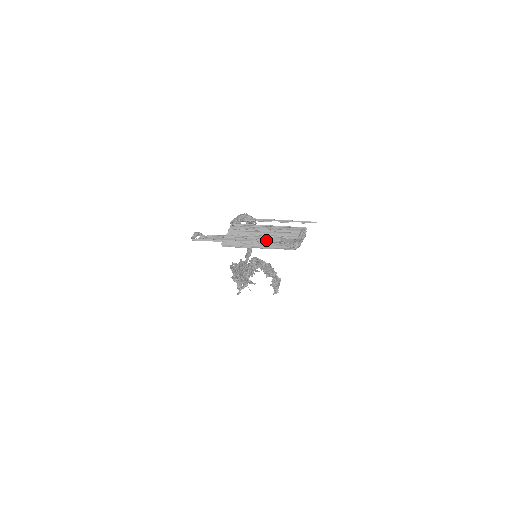
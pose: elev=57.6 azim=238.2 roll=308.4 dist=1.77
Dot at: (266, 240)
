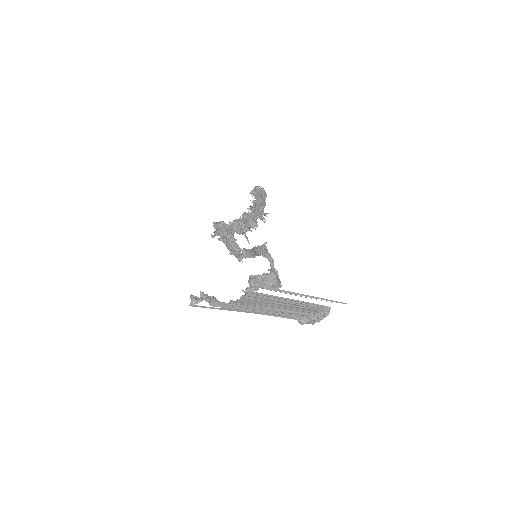
Dot at: (279, 313)
